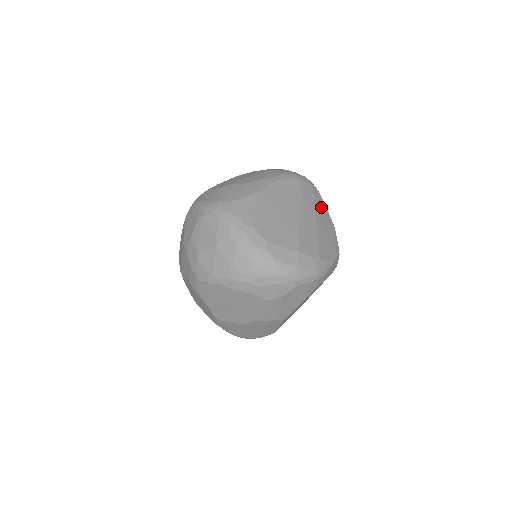
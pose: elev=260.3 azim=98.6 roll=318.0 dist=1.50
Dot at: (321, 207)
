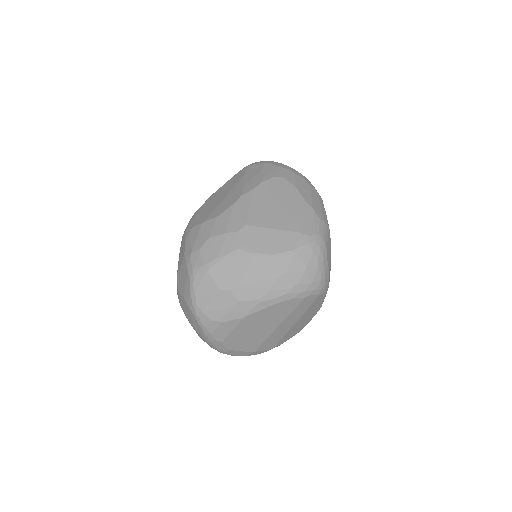
Dot at: (314, 306)
